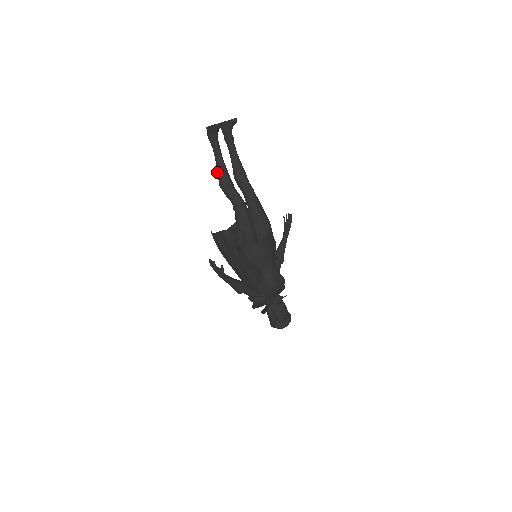
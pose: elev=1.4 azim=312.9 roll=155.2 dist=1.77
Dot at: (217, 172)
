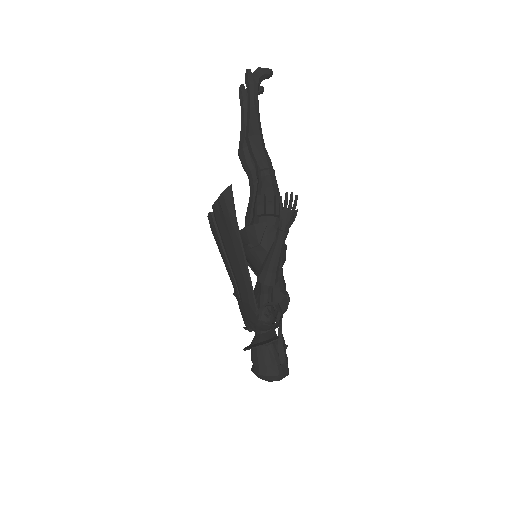
Dot at: (252, 119)
